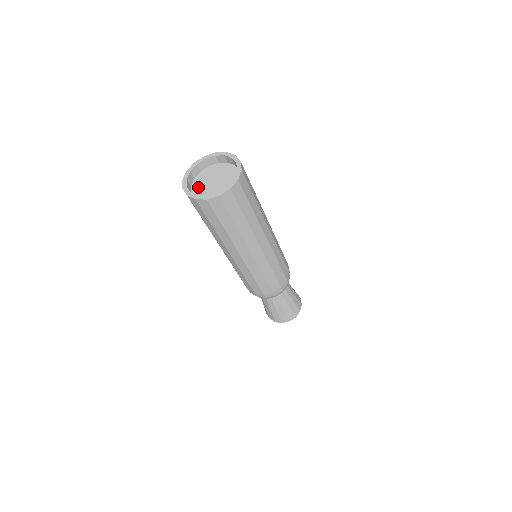
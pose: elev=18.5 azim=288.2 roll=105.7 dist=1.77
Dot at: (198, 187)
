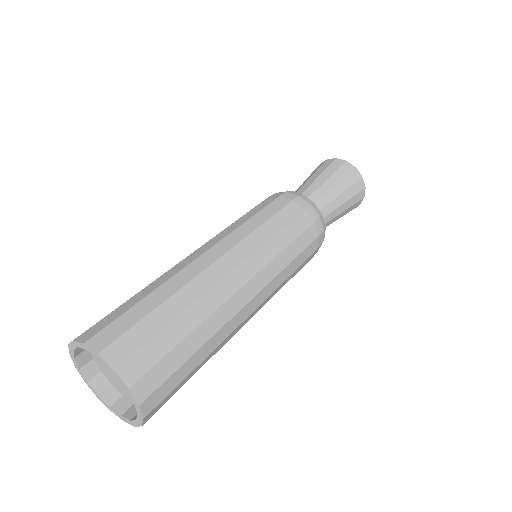
Dot at: (109, 376)
